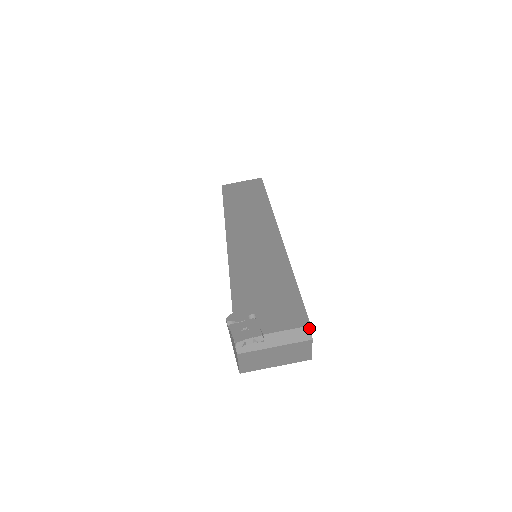
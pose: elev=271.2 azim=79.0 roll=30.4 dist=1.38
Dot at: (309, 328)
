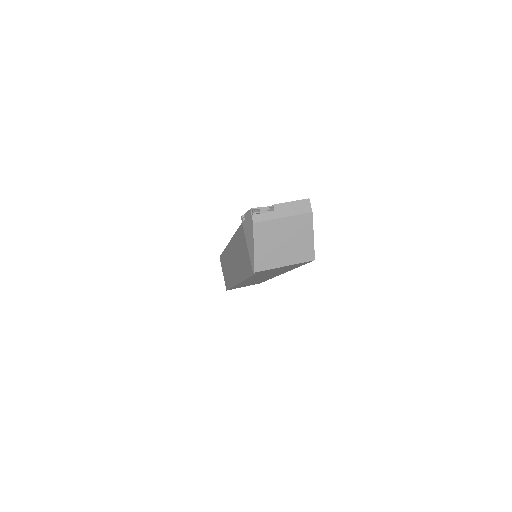
Dot at: (308, 201)
